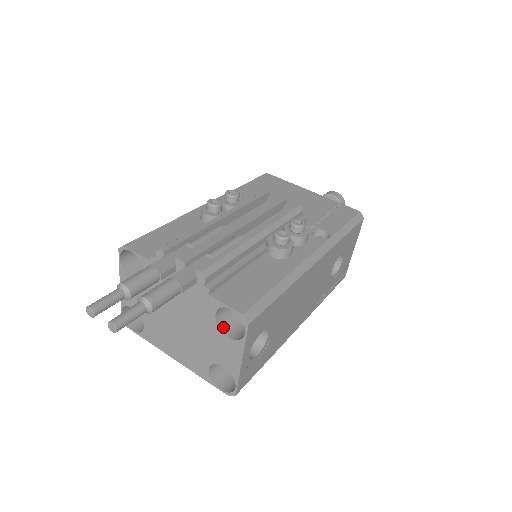
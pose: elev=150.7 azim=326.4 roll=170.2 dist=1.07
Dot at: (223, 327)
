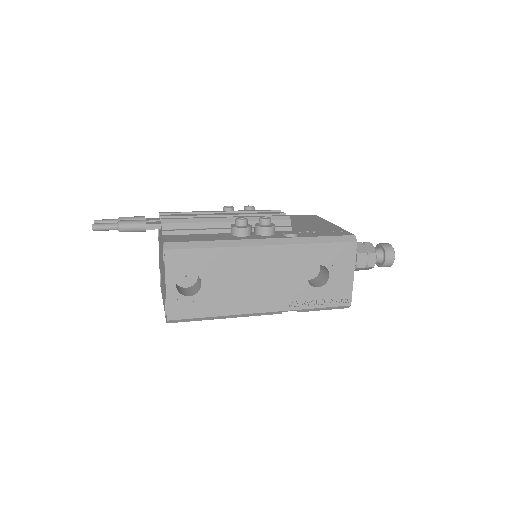
Dot at: occluded
